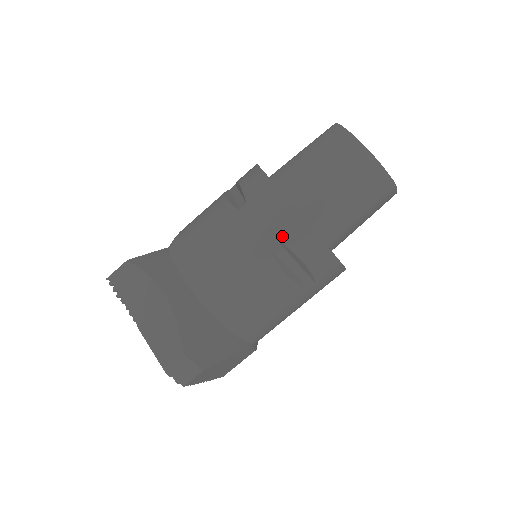
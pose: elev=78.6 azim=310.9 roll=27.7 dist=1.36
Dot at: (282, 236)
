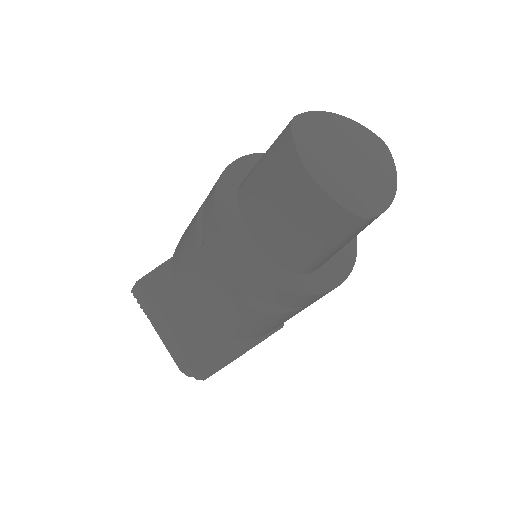
Dot at: (239, 285)
